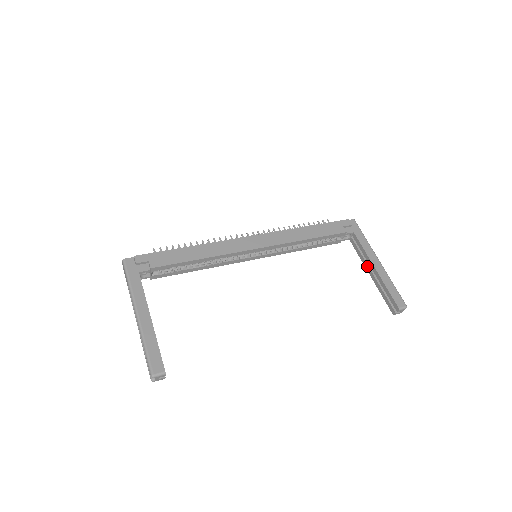
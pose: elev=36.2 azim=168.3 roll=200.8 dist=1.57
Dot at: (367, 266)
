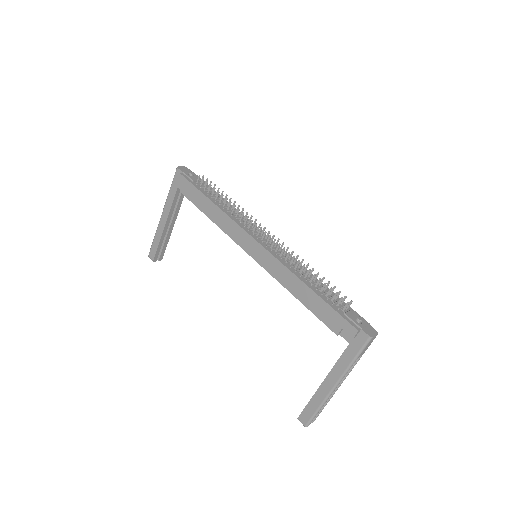
Dot at: occluded
